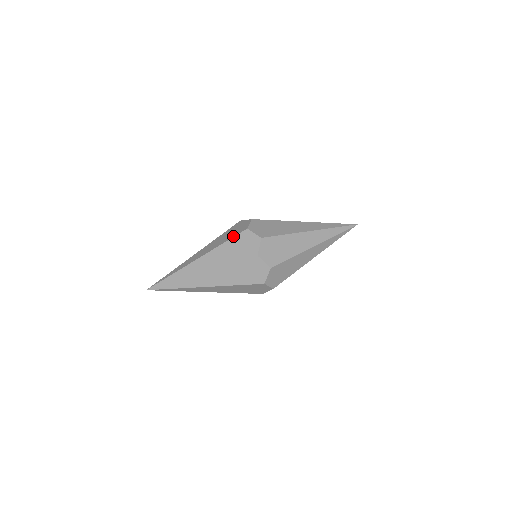
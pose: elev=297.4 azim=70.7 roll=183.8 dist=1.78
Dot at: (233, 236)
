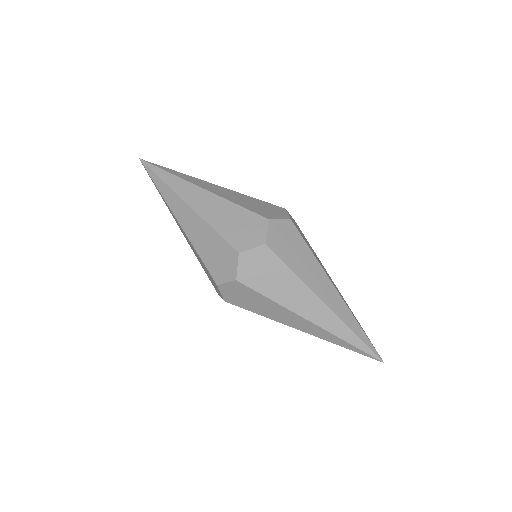
Dot at: (225, 237)
